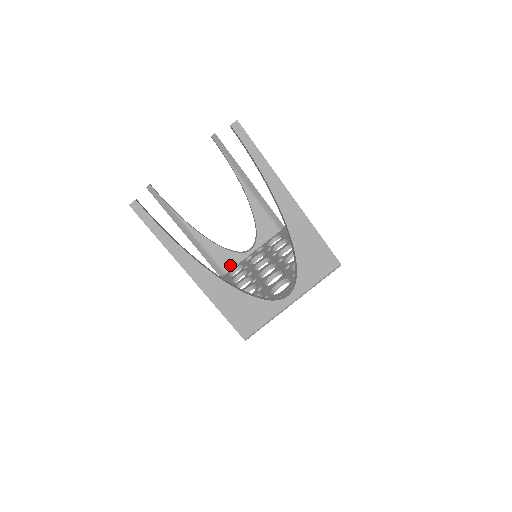
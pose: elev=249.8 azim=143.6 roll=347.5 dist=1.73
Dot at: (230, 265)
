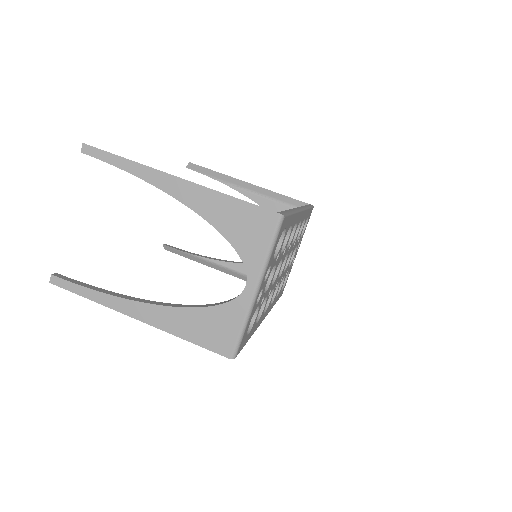
Dot at: occluded
